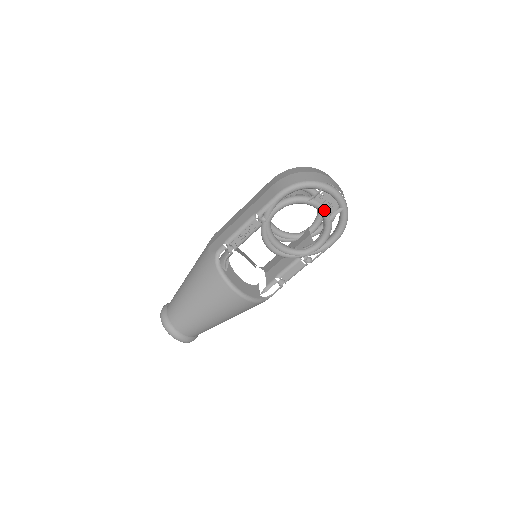
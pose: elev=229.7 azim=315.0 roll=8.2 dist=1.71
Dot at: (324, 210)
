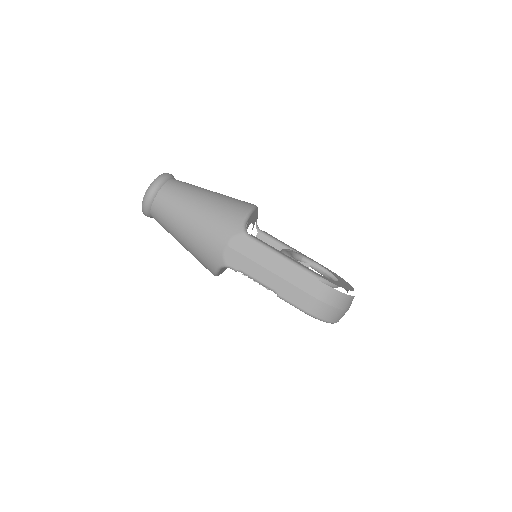
Dot at: occluded
